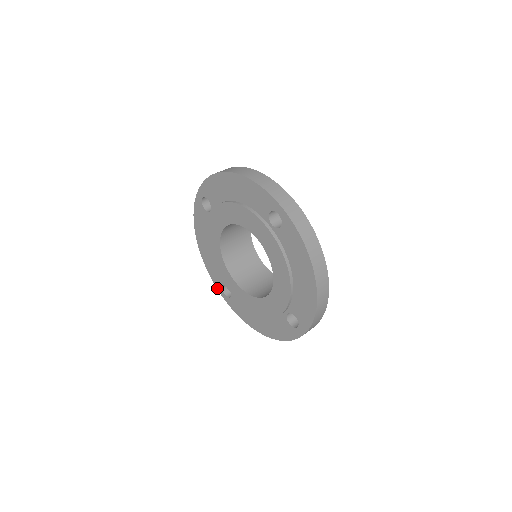
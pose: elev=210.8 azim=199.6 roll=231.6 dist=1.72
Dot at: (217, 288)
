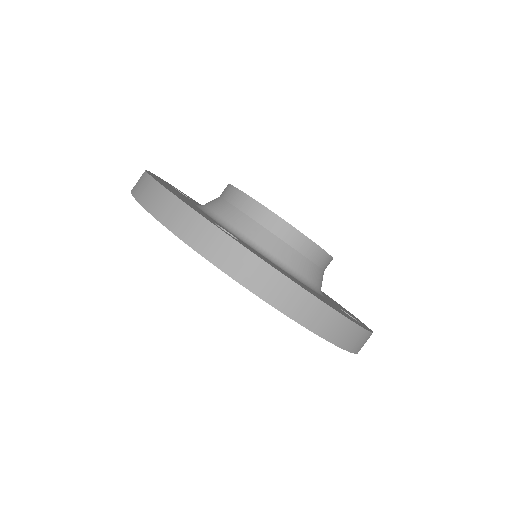
Dot at: occluded
